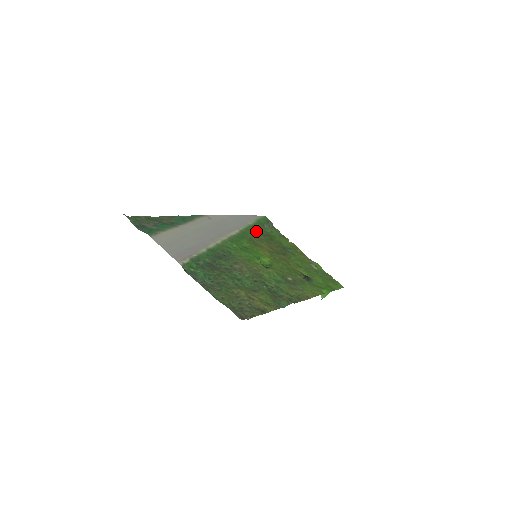
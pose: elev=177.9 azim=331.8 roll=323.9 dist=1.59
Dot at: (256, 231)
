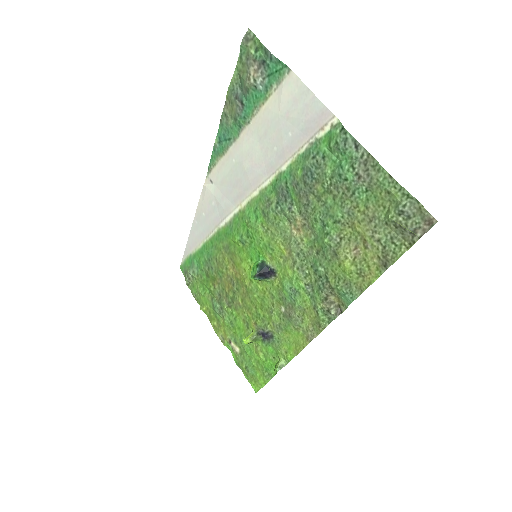
Dot at: (208, 255)
